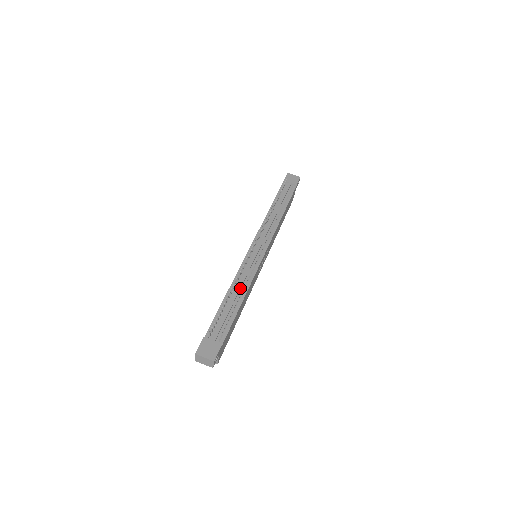
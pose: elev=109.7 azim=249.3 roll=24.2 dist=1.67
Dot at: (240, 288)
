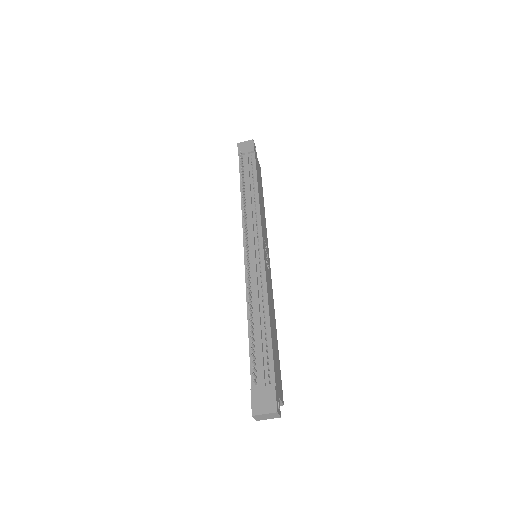
Dot at: (259, 306)
